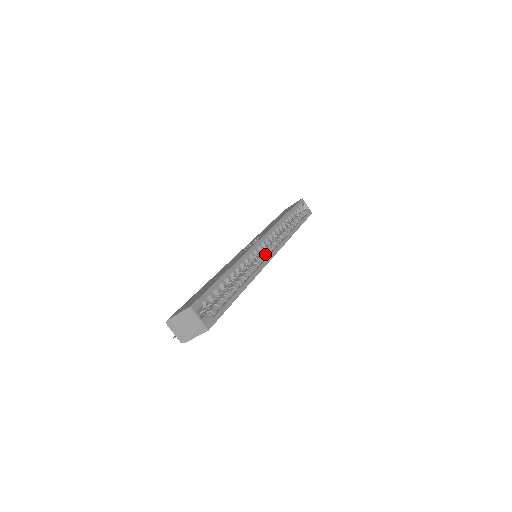
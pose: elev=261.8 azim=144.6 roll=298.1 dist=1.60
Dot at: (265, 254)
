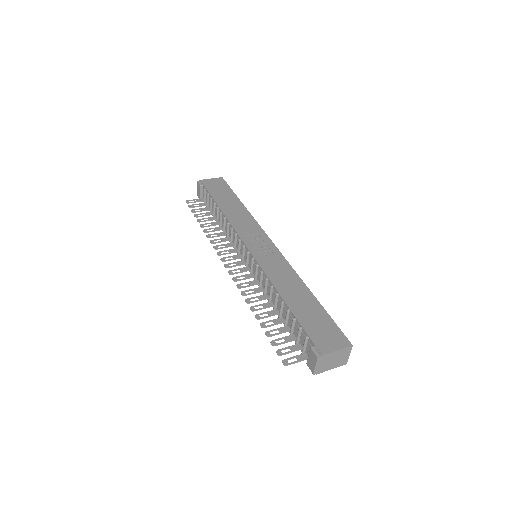
Dot at: occluded
